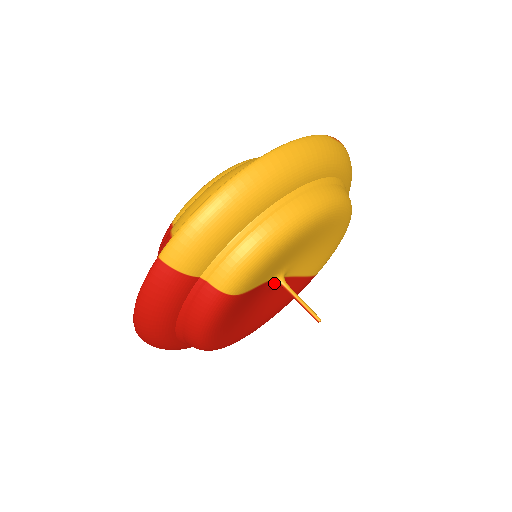
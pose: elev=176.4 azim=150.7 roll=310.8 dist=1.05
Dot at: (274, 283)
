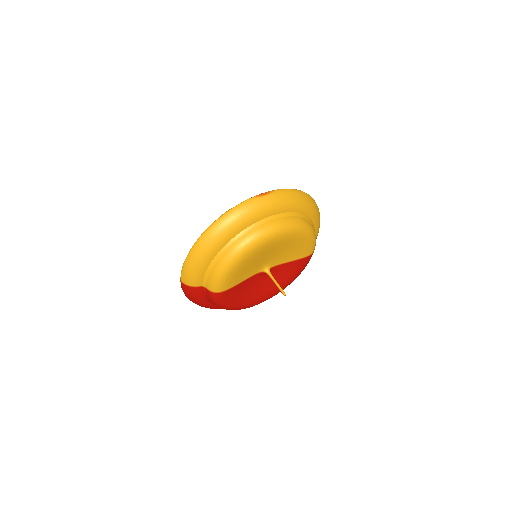
Dot at: (263, 273)
